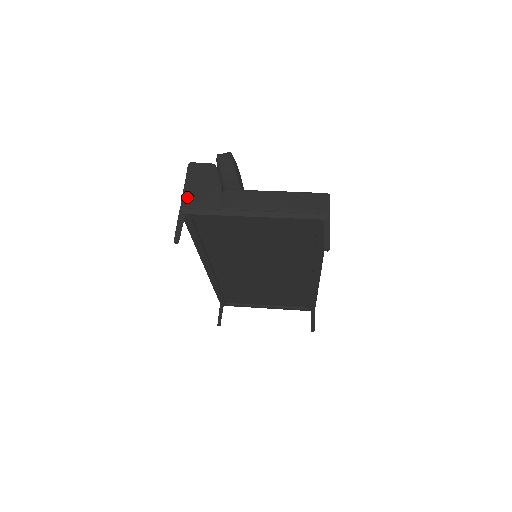
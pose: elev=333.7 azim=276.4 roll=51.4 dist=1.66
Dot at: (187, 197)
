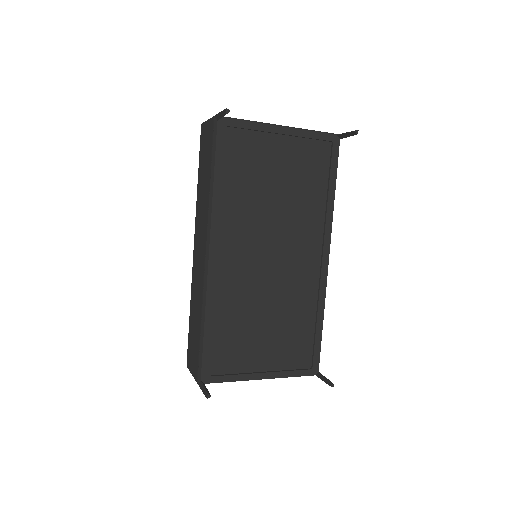
Dot at: occluded
